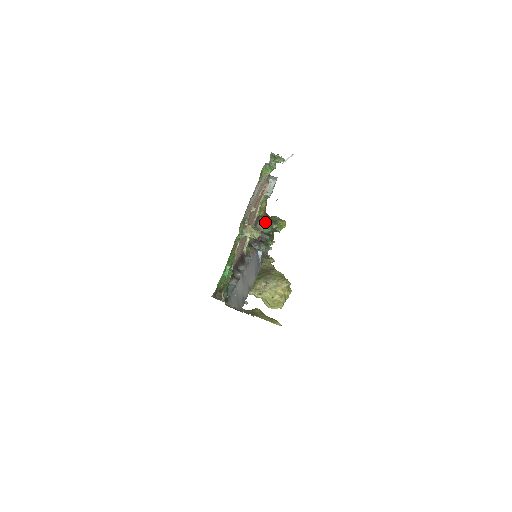
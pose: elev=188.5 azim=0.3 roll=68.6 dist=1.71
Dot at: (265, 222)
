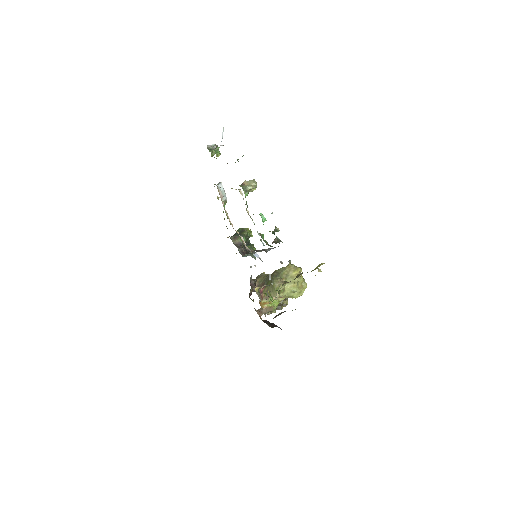
Dot at: (236, 236)
